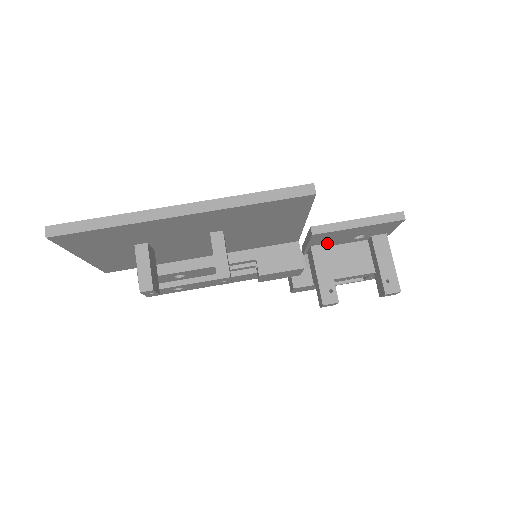
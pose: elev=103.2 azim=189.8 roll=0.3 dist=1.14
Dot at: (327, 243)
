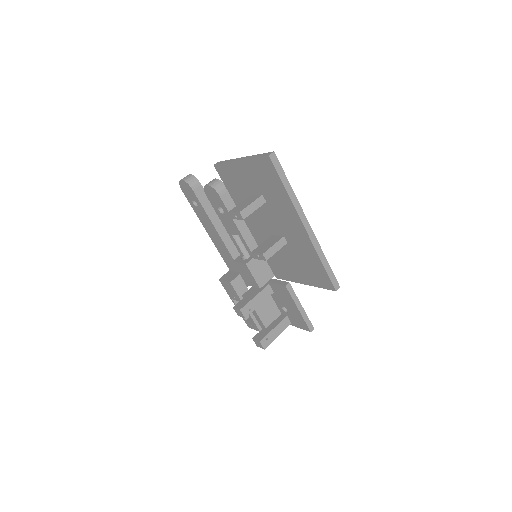
Dot at: (274, 292)
